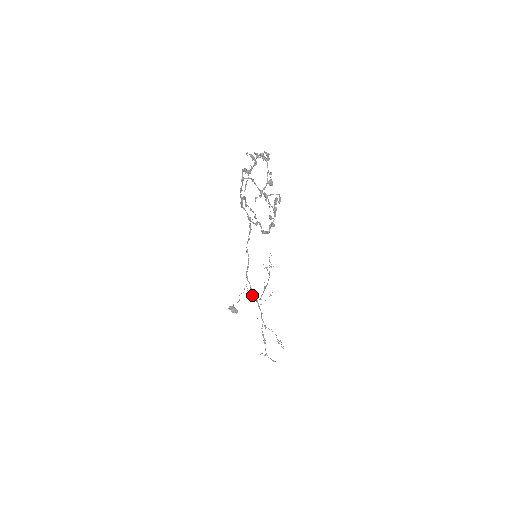
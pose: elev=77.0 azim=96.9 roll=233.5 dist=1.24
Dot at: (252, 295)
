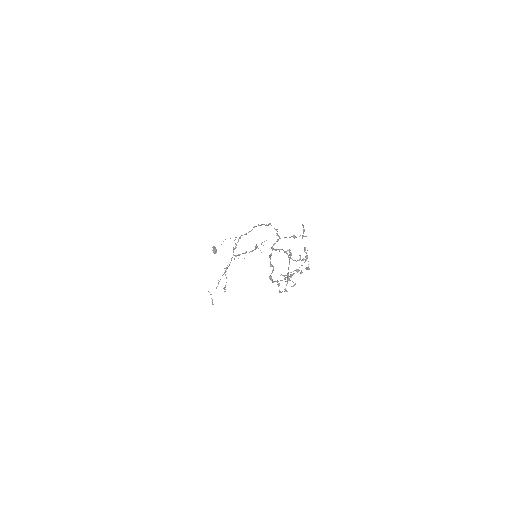
Dot at: (233, 249)
